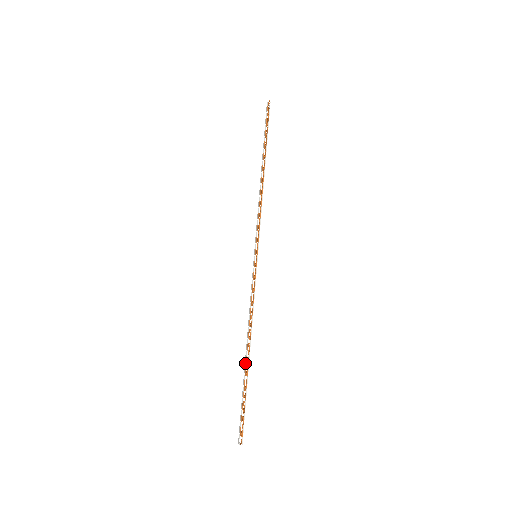
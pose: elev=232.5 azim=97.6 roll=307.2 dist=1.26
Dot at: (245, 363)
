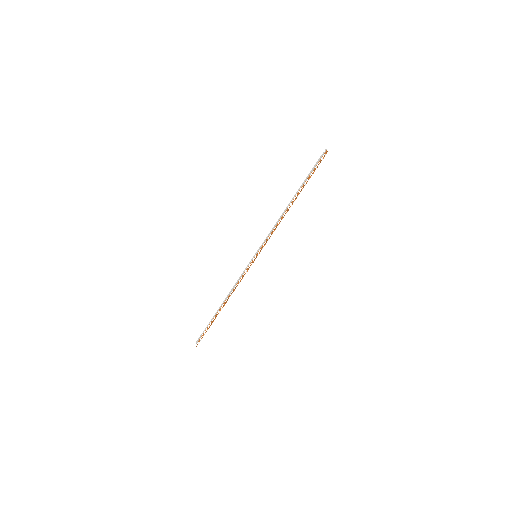
Dot at: (218, 311)
